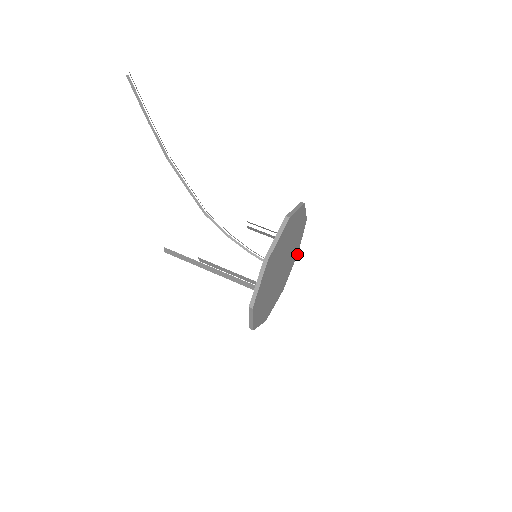
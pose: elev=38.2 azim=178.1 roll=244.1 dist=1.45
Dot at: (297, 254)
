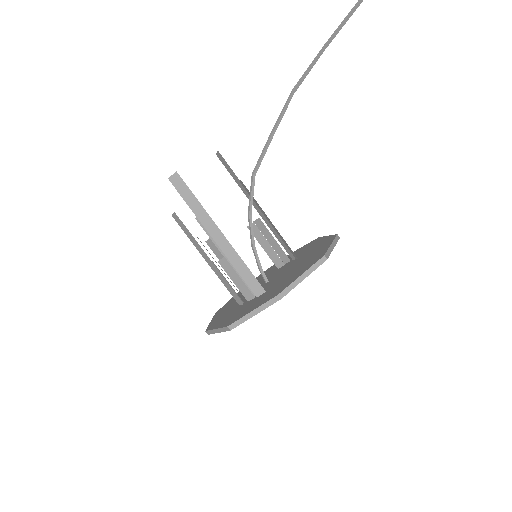
Dot at: occluded
